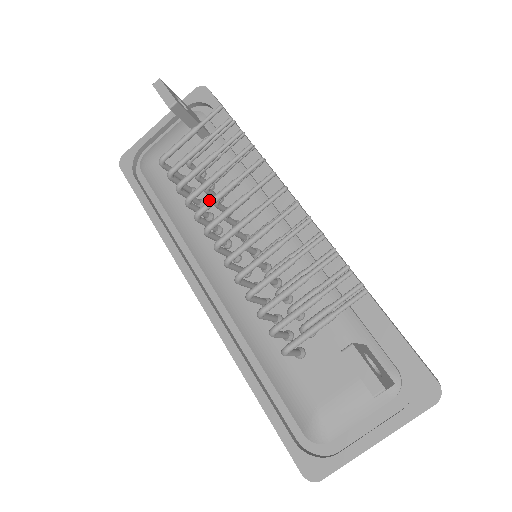
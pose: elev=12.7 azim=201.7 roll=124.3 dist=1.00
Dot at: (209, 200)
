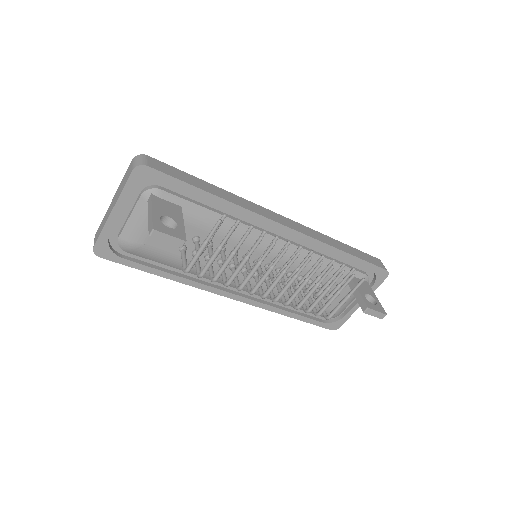
Dot at: (246, 280)
